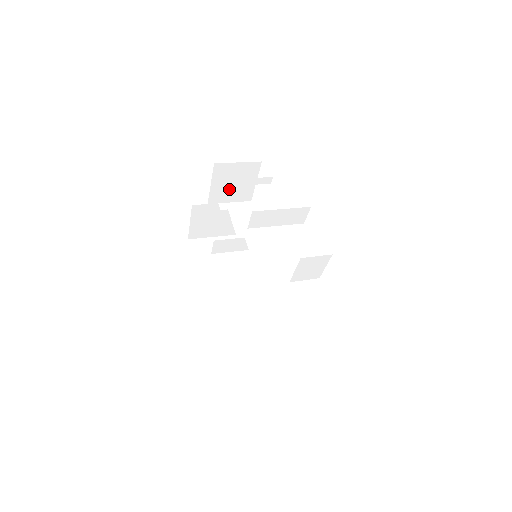
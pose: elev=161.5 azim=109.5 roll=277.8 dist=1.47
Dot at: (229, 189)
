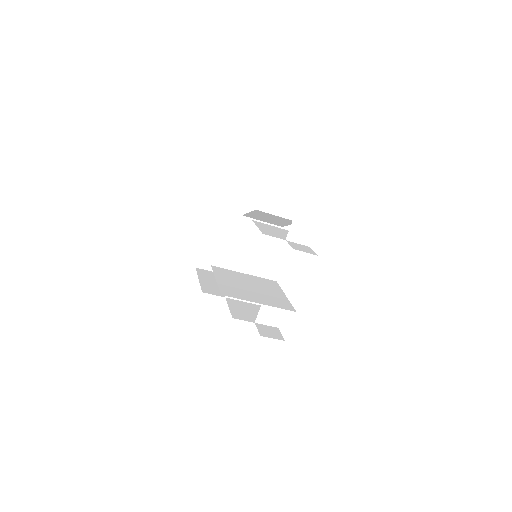
Dot at: occluded
